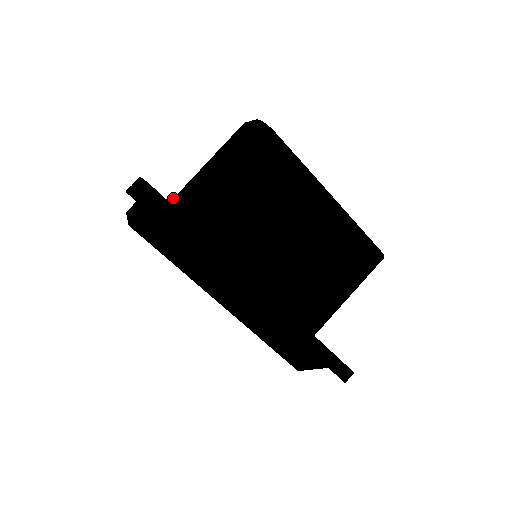
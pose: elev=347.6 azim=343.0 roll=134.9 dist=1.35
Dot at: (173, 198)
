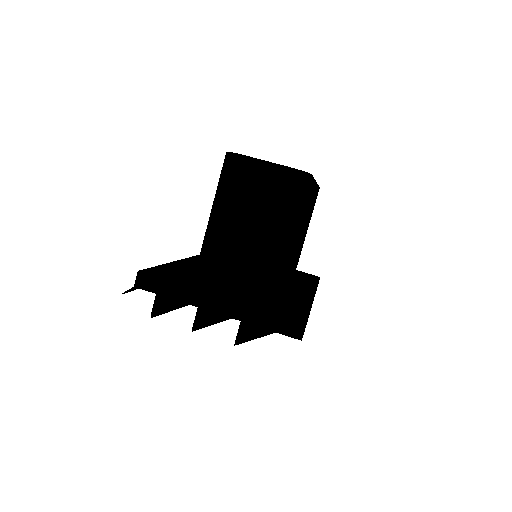
Dot at: (210, 276)
